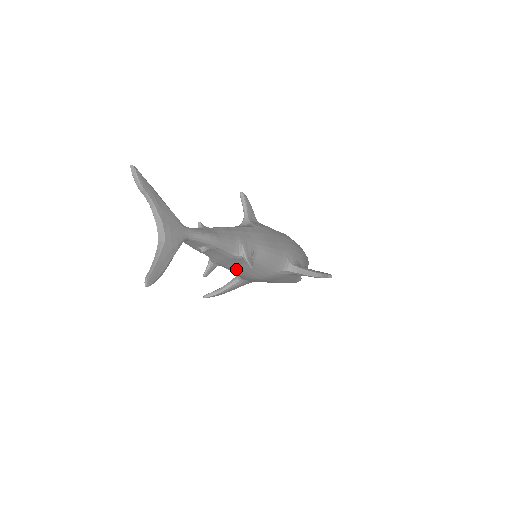
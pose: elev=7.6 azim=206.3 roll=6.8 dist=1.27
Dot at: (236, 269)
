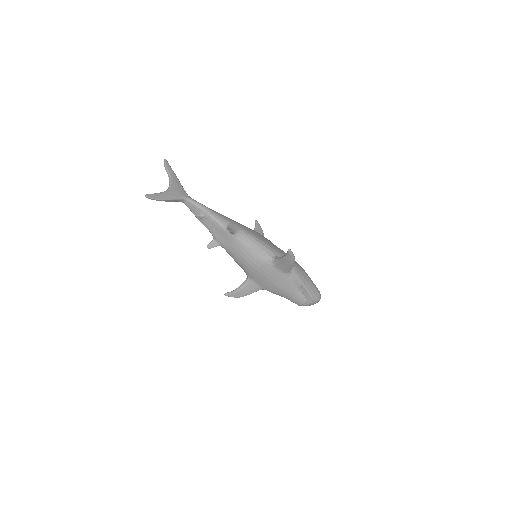
Dot at: (232, 250)
